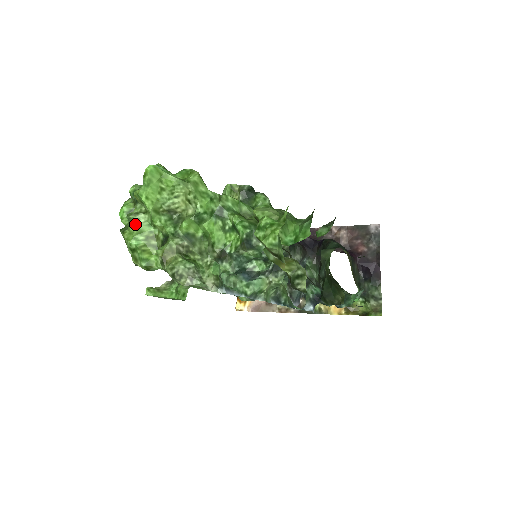
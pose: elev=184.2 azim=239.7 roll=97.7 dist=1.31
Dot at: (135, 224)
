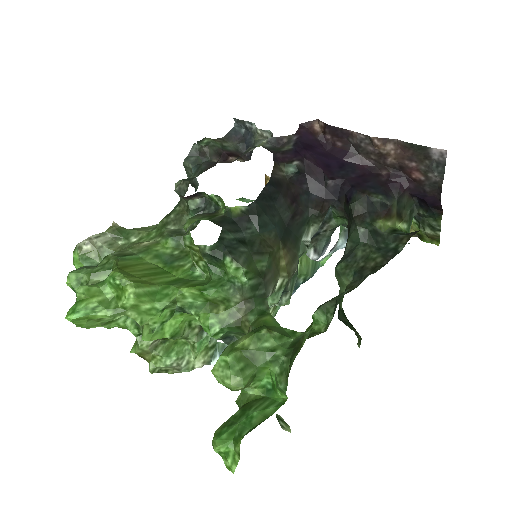
Dot at: occluded
